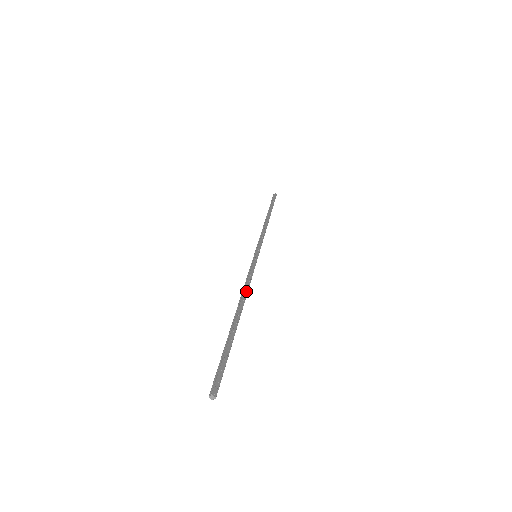
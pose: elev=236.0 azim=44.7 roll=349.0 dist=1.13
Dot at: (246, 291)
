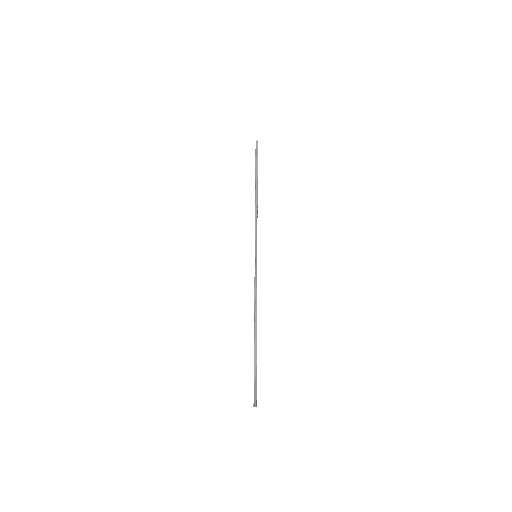
Dot at: occluded
